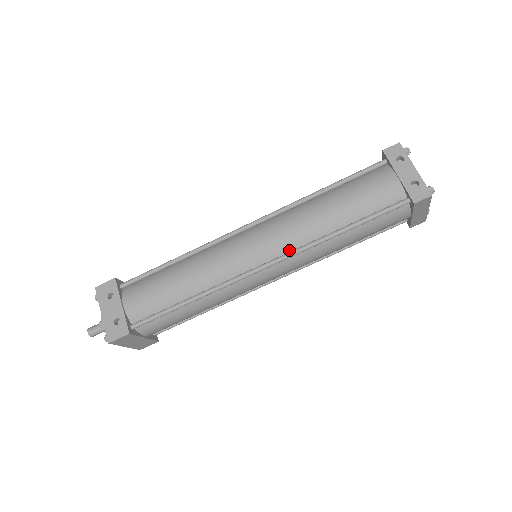
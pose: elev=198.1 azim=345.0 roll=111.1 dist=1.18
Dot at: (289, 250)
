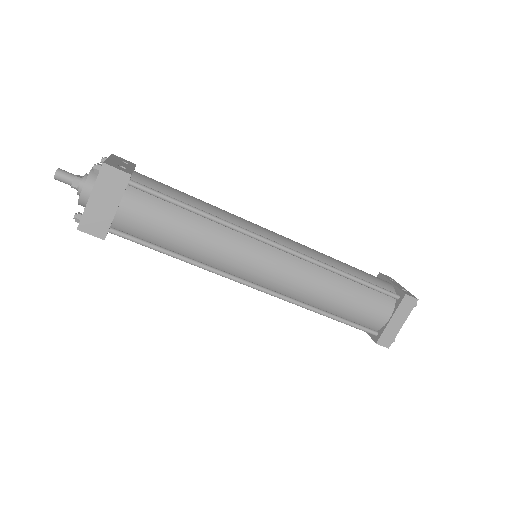
Dot at: occluded
